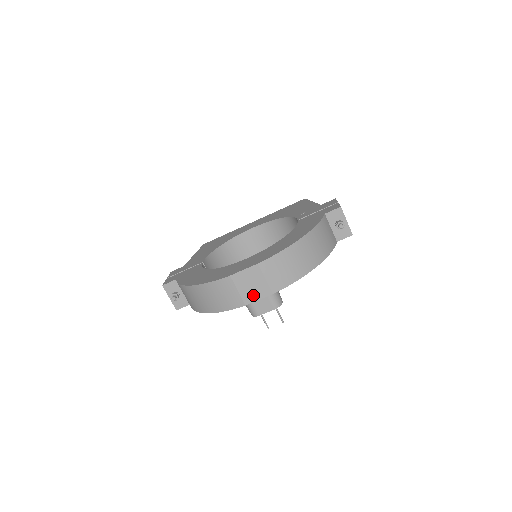
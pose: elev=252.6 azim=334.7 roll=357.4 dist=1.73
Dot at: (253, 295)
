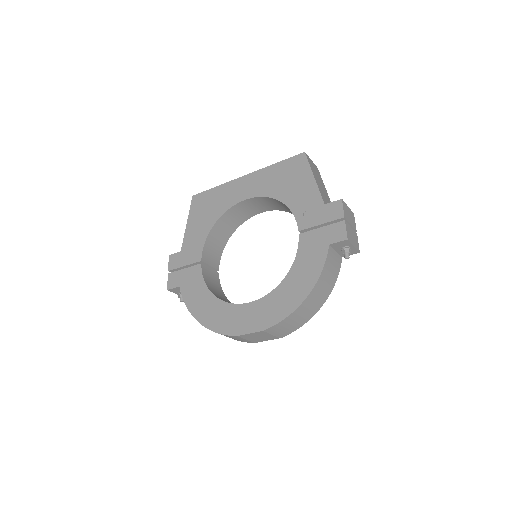
Dot at: (261, 340)
